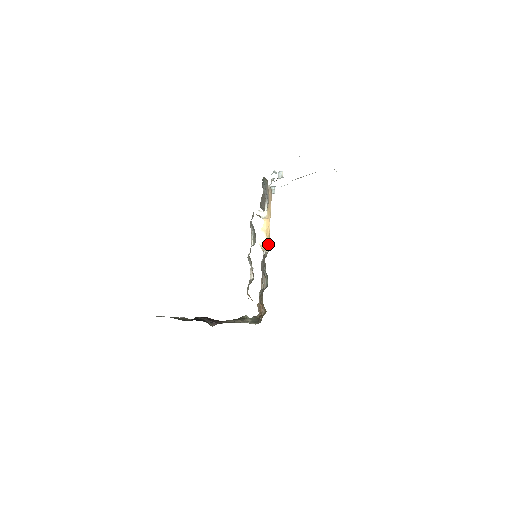
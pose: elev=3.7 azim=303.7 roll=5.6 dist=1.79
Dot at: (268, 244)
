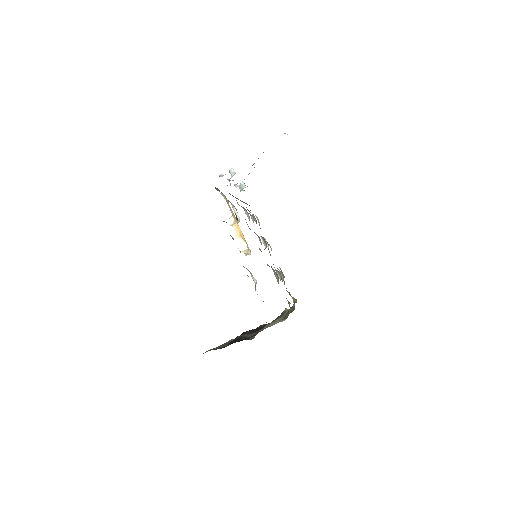
Dot at: (248, 247)
